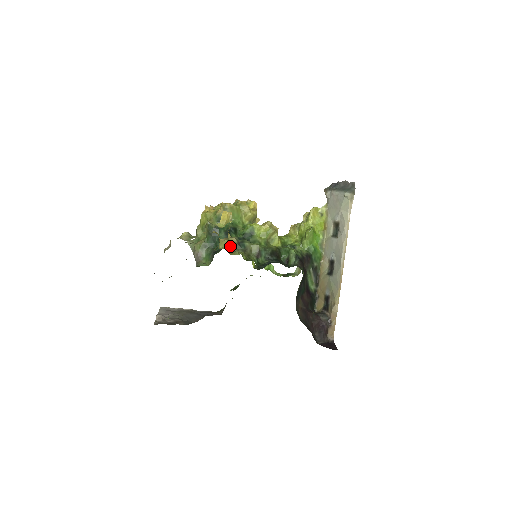
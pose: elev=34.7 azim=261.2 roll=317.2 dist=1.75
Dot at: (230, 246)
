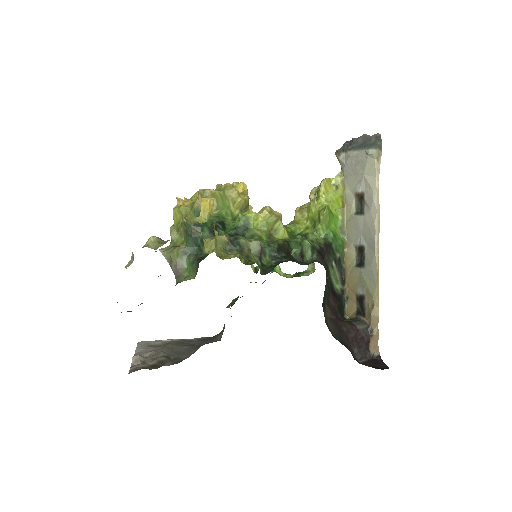
Dot at: (219, 247)
